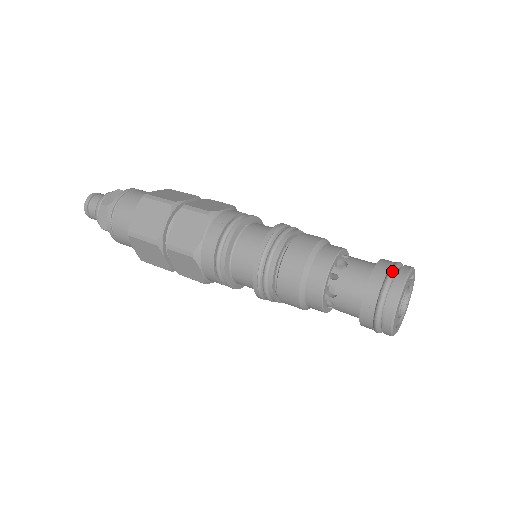
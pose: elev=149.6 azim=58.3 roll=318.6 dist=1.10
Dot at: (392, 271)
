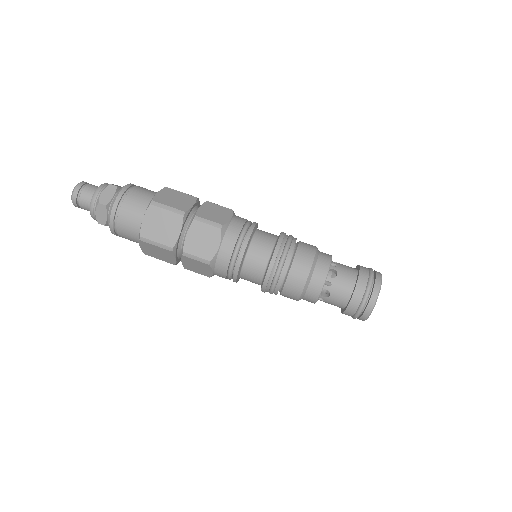
Dot at: (371, 282)
